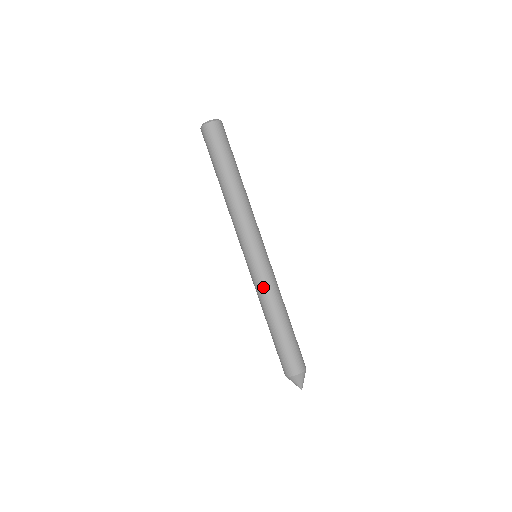
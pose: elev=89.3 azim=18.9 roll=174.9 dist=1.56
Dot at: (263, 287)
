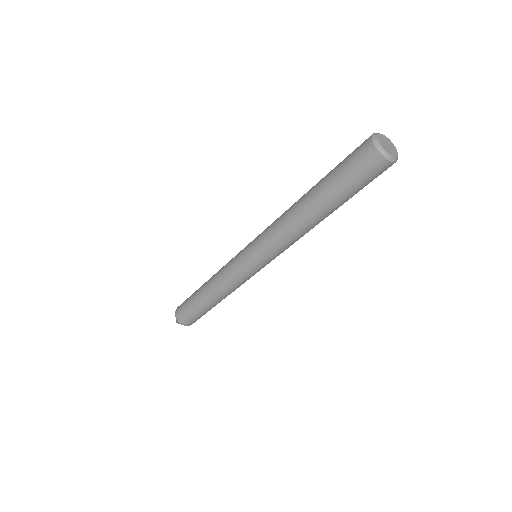
Dot at: (240, 285)
